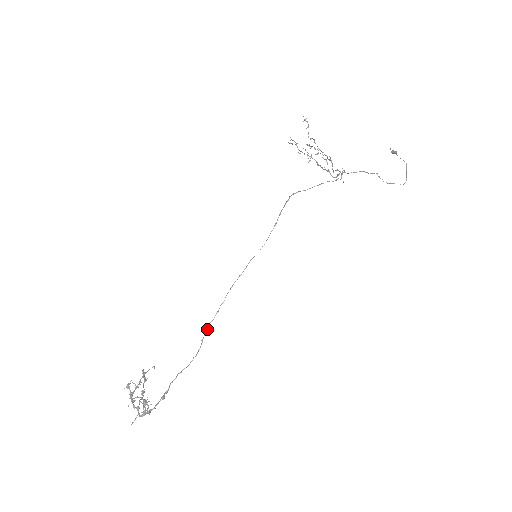
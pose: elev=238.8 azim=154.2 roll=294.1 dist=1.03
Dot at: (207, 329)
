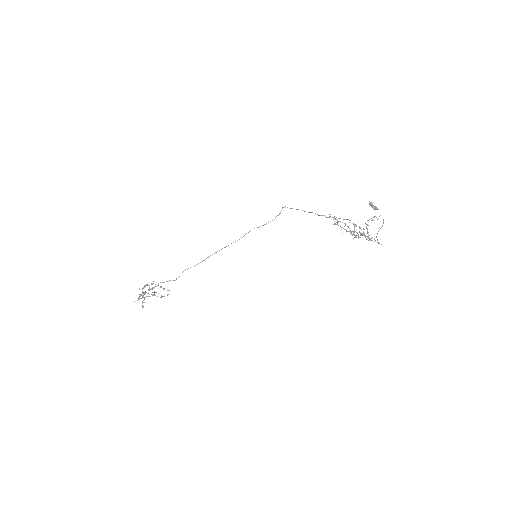
Dot at: occluded
